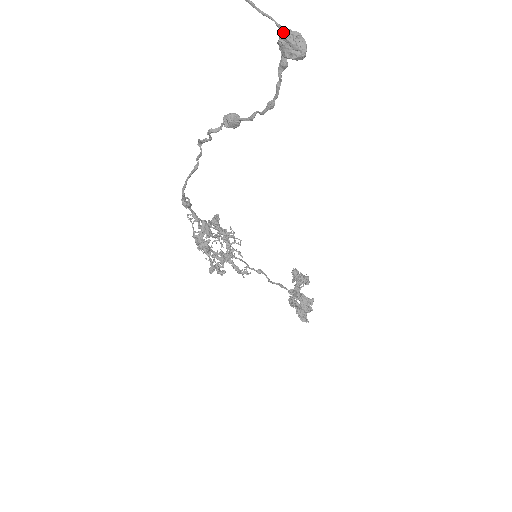
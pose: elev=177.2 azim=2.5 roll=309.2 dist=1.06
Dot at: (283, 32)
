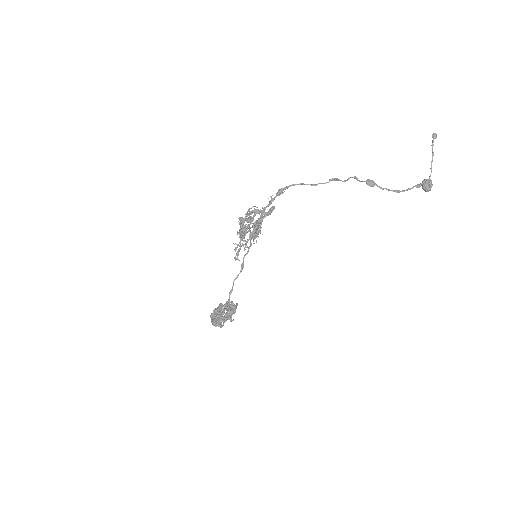
Dot at: (430, 179)
